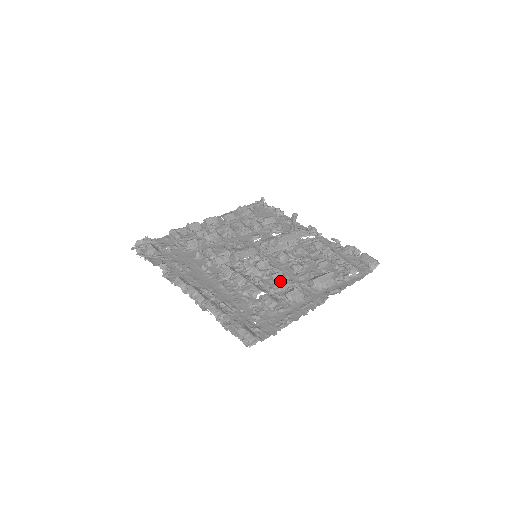
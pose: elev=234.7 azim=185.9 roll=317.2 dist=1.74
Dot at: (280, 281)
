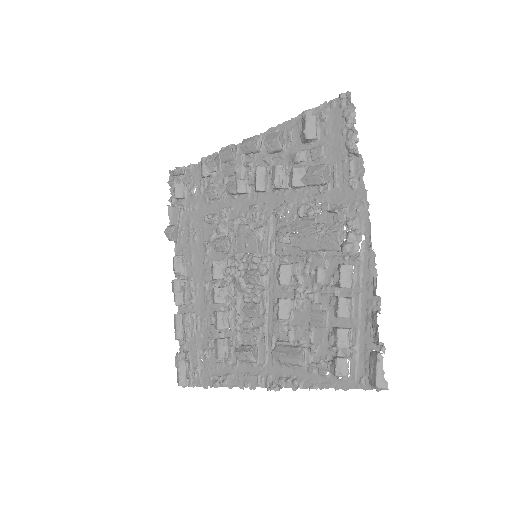
Dot at: (254, 318)
